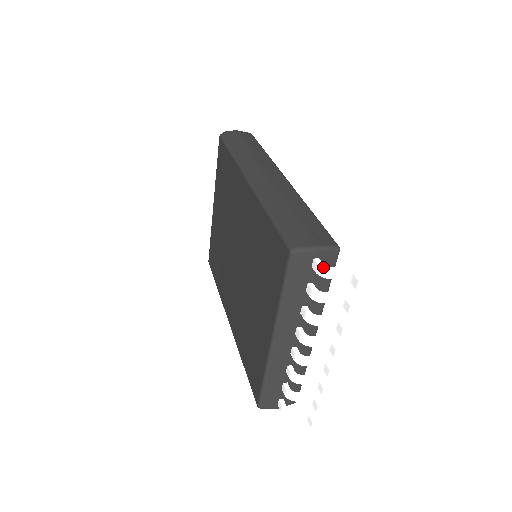
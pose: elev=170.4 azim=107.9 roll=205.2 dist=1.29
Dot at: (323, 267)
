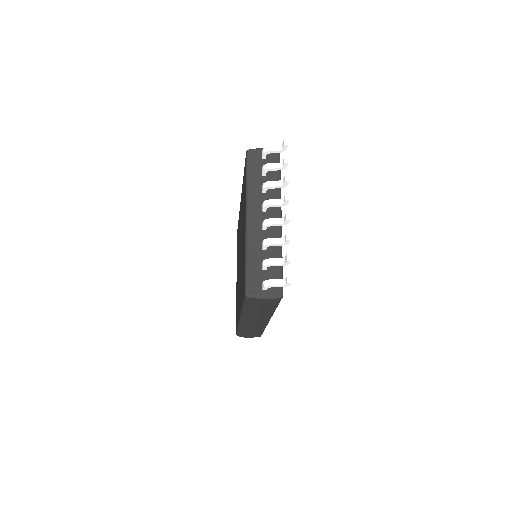
Dot at: (265, 148)
